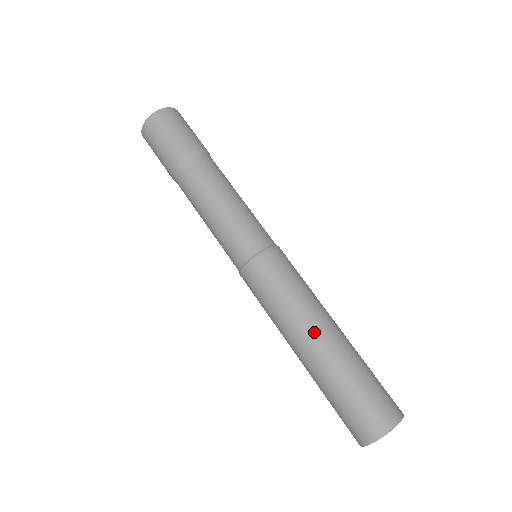
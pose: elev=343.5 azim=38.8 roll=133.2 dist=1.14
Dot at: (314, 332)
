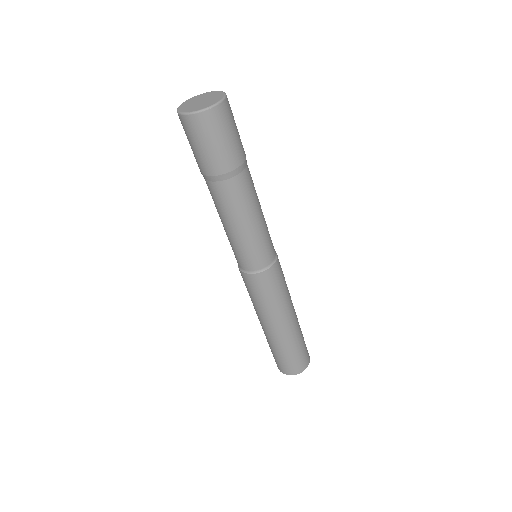
Dot at: (276, 326)
